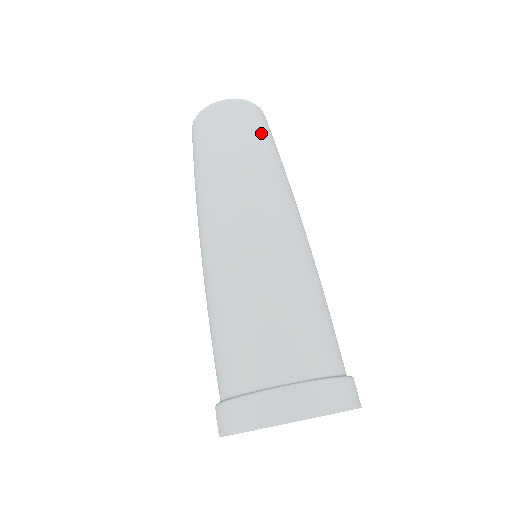
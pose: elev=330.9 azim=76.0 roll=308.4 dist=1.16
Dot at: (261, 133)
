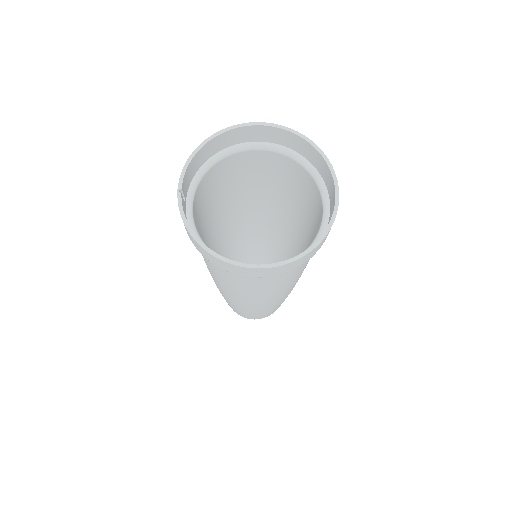
Dot at: occluded
